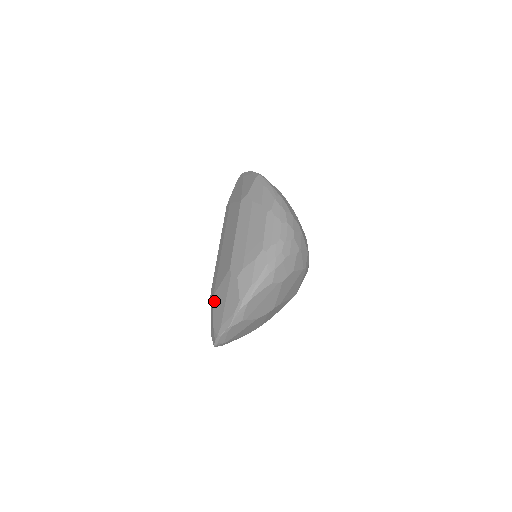
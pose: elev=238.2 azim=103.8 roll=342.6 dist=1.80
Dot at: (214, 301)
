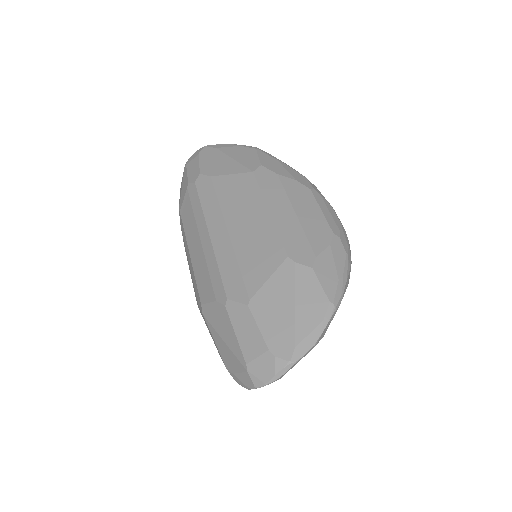
Dot at: (257, 308)
